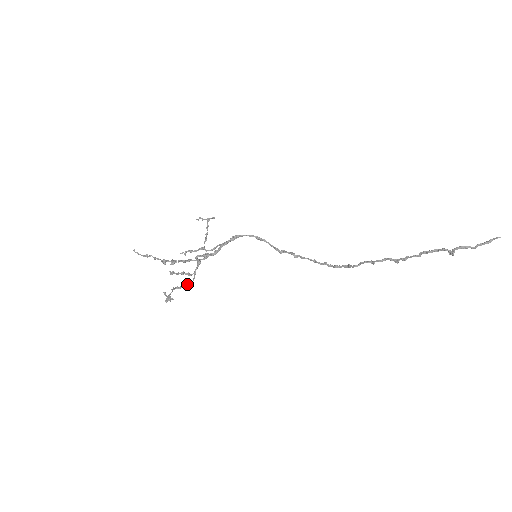
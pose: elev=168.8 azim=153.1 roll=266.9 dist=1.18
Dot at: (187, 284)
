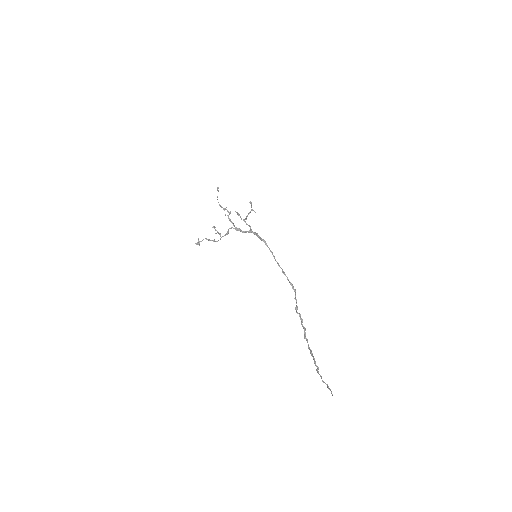
Dot at: (213, 241)
